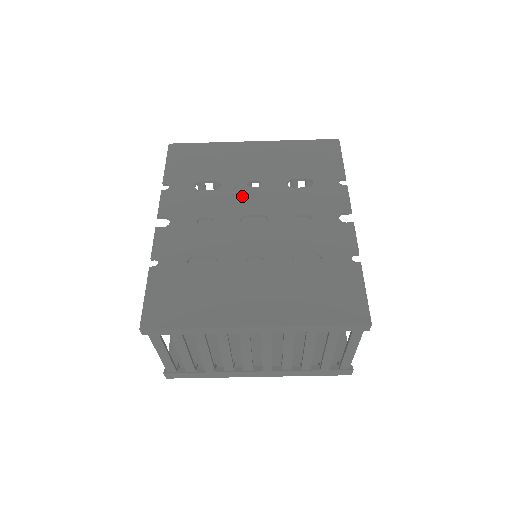
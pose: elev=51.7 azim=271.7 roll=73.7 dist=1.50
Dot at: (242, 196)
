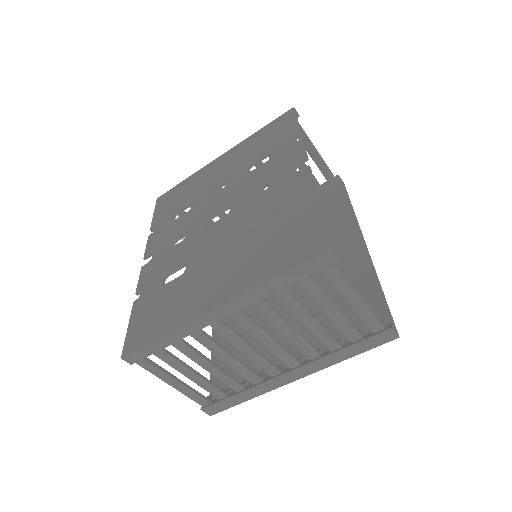
Dot at: (209, 203)
